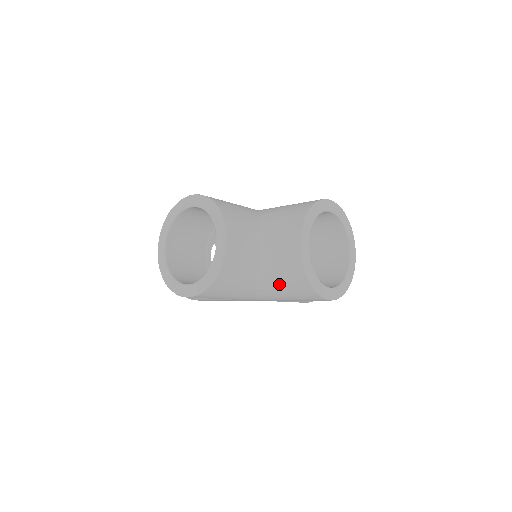
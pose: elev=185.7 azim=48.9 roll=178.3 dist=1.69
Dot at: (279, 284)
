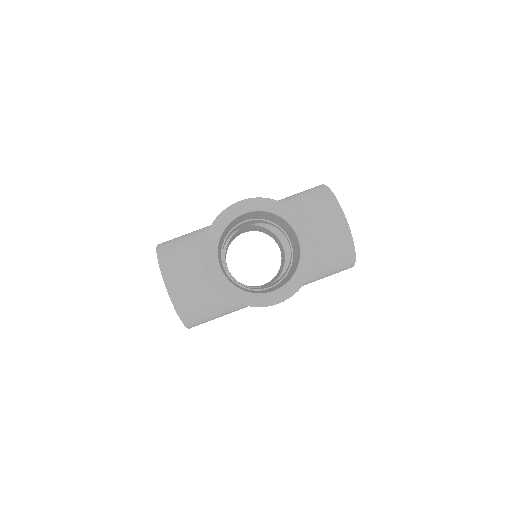
Dot at: occluded
